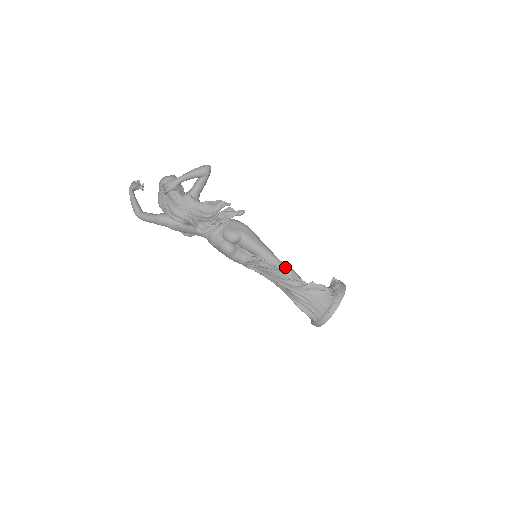
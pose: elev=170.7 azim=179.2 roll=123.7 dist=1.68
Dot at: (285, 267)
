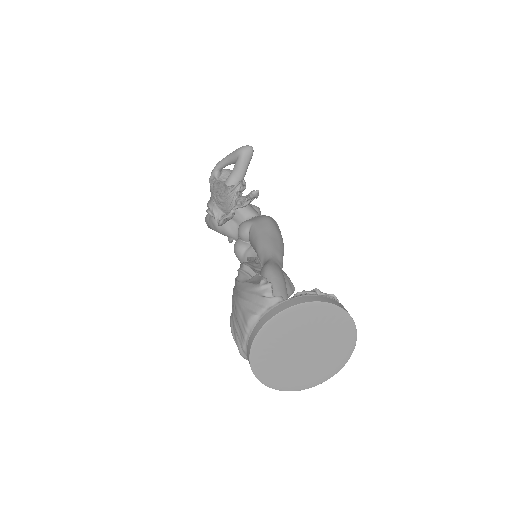
Dot at: (266, 265)
